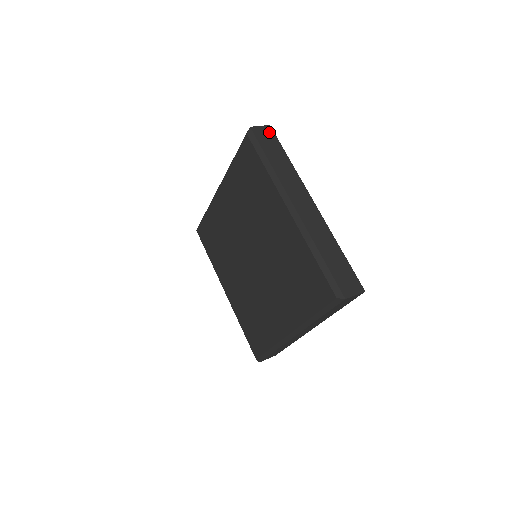
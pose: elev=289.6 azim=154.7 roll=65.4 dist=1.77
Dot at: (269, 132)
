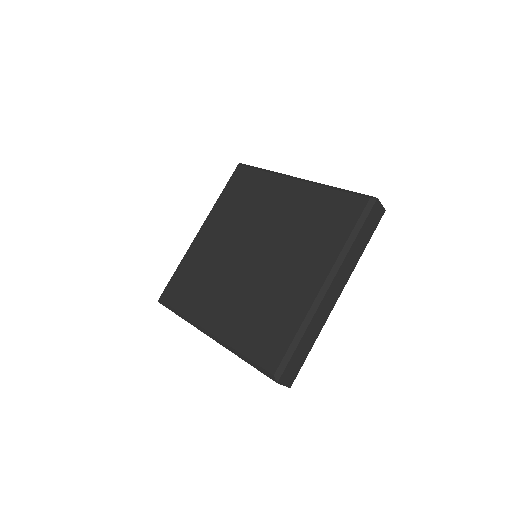
Dot at: (380, 215)
